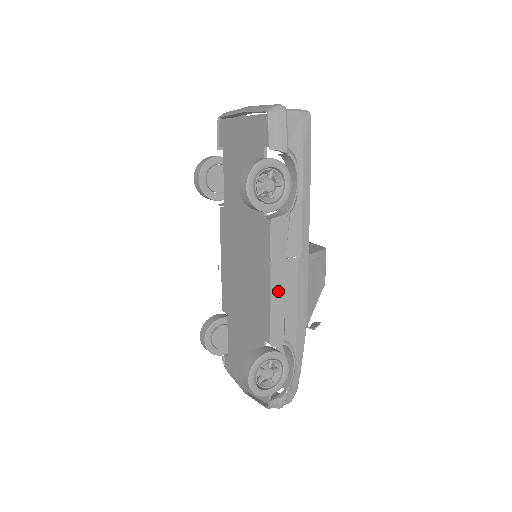
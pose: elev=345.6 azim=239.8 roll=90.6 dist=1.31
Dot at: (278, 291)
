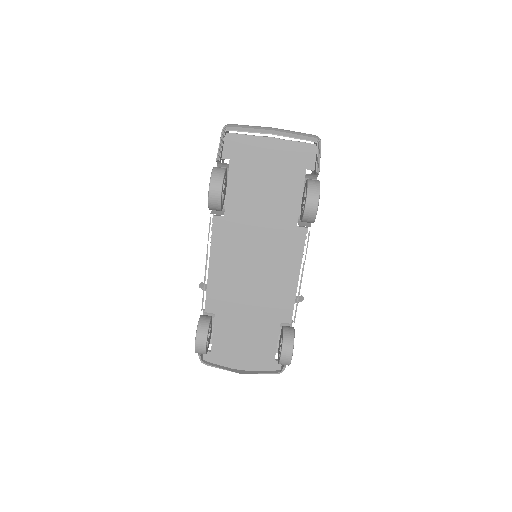
Dot at: occluded
